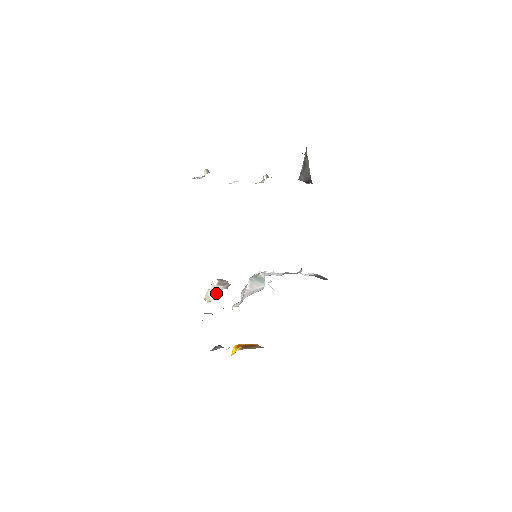
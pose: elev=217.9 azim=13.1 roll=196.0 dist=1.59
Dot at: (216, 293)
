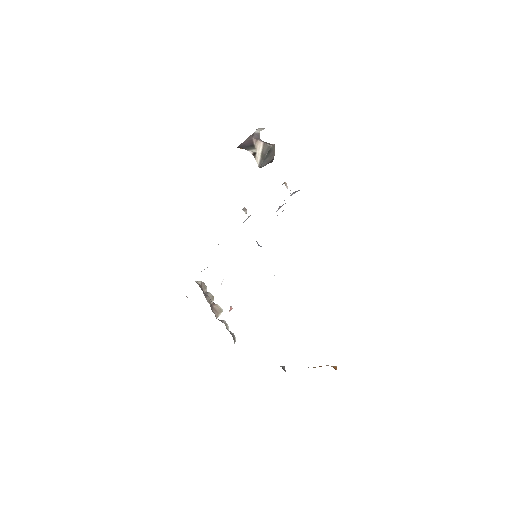
Dot at: occluded
